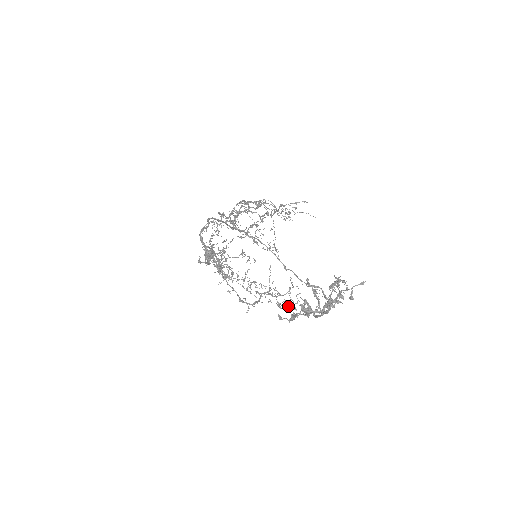
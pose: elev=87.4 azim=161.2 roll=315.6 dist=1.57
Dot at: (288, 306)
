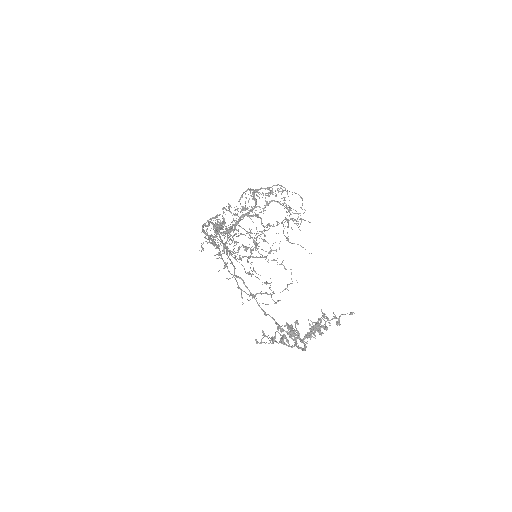
Dot at: (265, 343)
